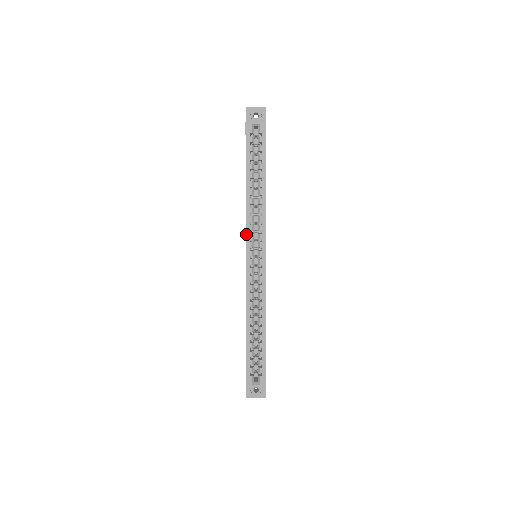
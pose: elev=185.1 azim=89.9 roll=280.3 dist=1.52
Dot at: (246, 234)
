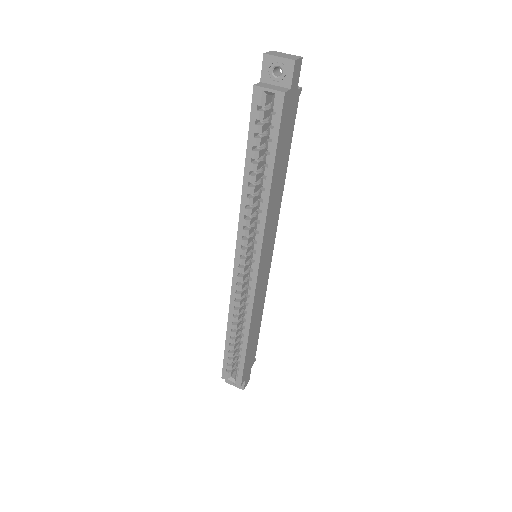
Dot at: (237, 238)
